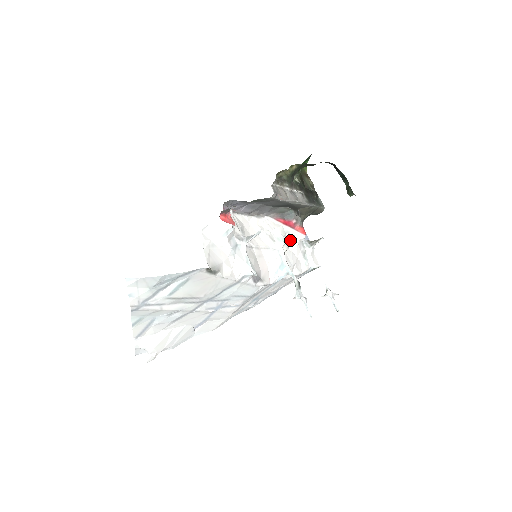
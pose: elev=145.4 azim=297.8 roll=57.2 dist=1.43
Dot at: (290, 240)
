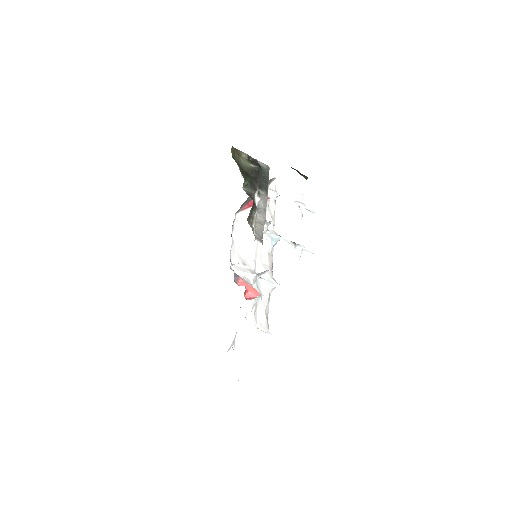
Dot at: occluded
